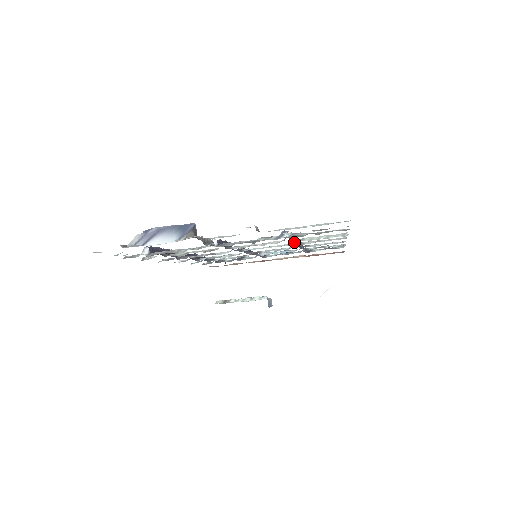
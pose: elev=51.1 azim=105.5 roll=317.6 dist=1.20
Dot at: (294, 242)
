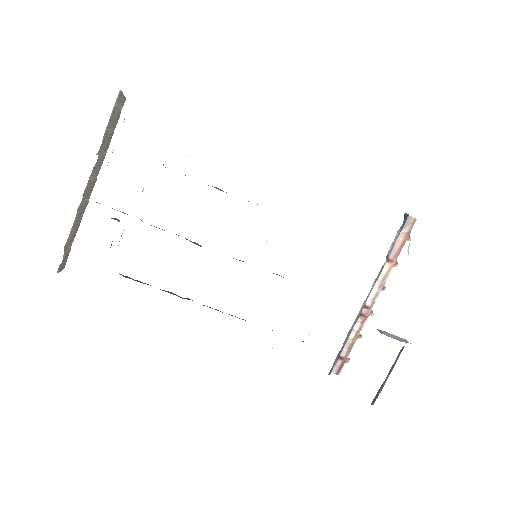
Dot at: occluded
